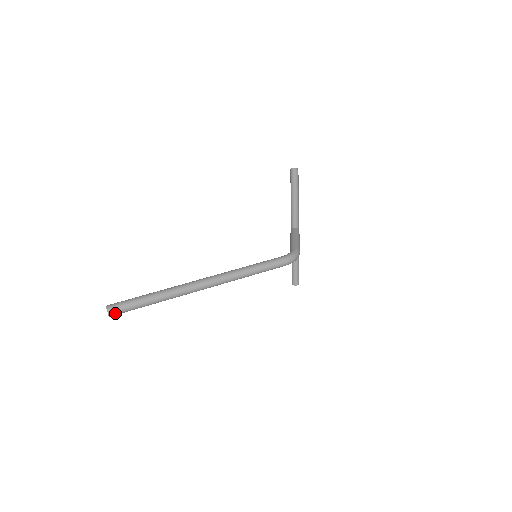
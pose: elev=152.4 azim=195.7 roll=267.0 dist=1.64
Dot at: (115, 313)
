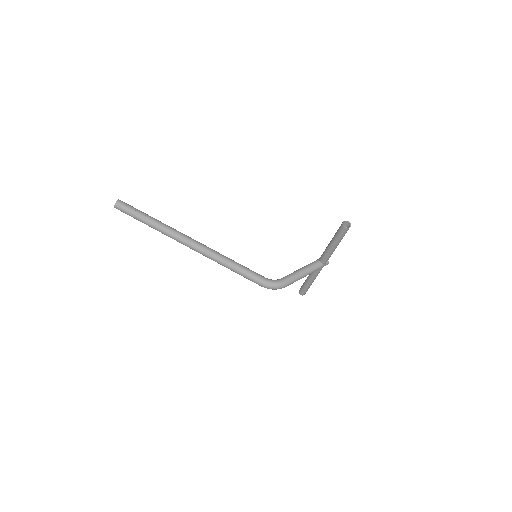
Dot at: (119, 209)
